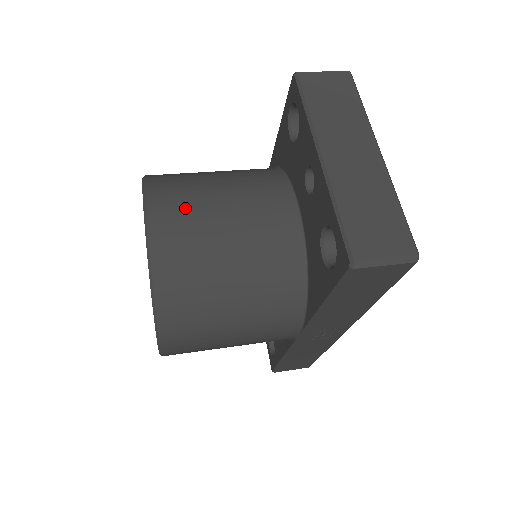
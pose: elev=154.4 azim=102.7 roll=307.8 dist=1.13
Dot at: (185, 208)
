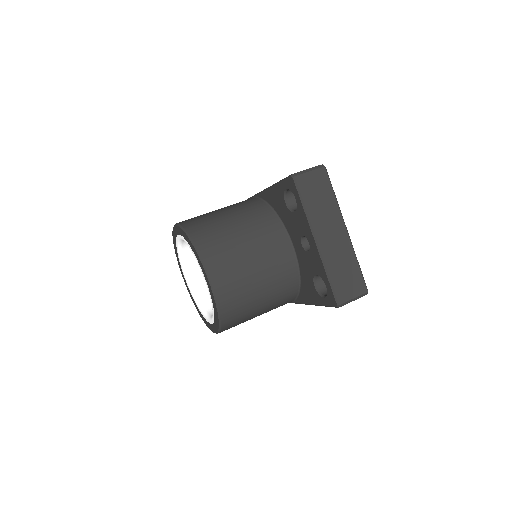
Dot at: (229, 265)
